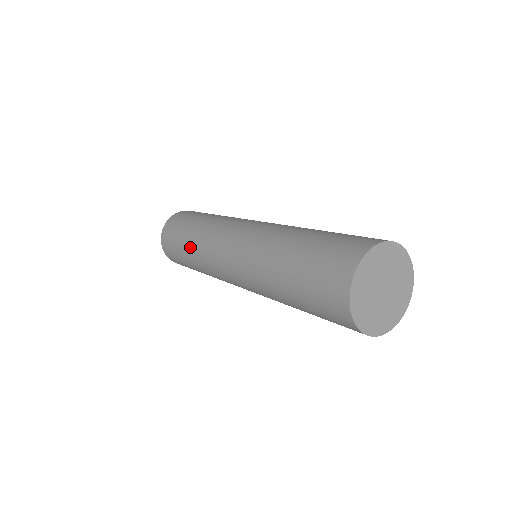
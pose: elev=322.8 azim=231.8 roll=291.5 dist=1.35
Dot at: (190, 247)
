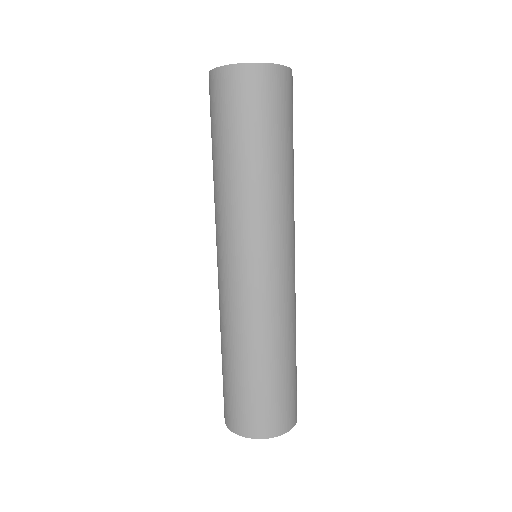
Dot at: (214, 172)
